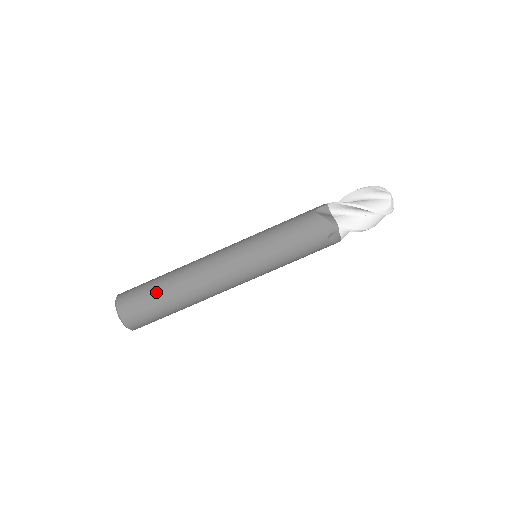
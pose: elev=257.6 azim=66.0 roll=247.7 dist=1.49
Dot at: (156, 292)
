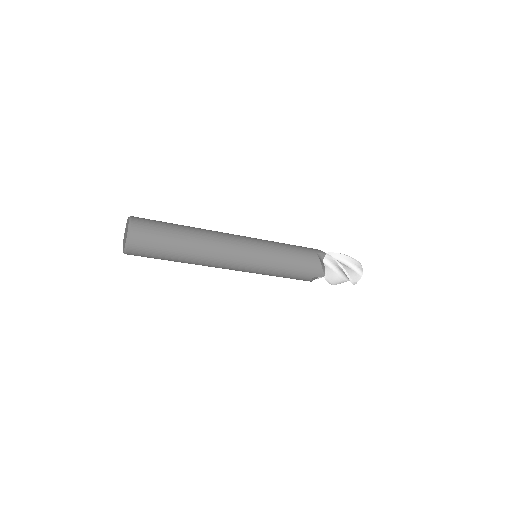
Dot at: (172, 240)
